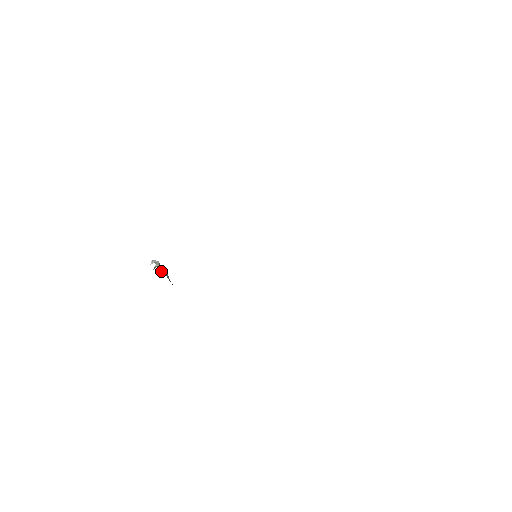
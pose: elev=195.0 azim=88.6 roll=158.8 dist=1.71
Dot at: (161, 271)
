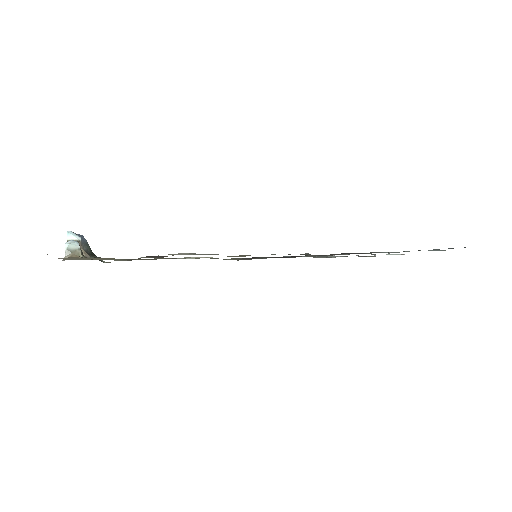
Dot at: occluded
